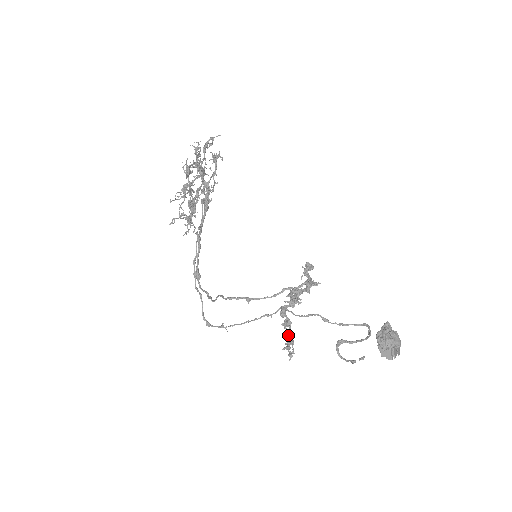
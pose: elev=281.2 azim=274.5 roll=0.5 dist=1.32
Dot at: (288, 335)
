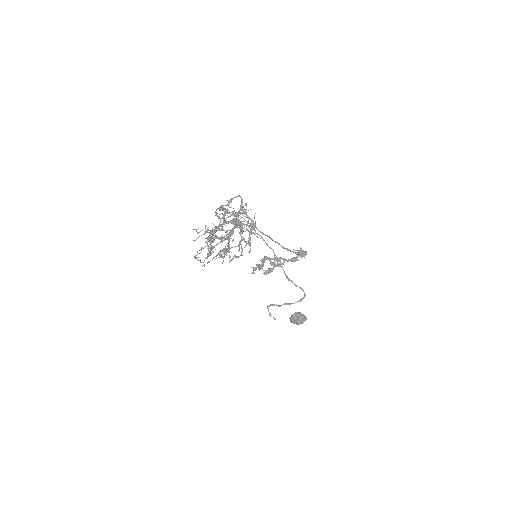
Dot at: occluded
